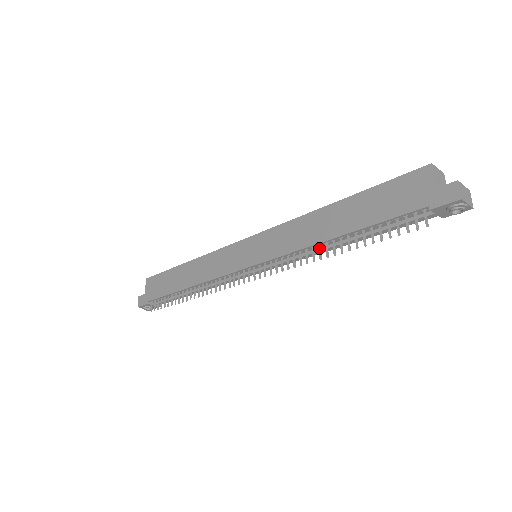
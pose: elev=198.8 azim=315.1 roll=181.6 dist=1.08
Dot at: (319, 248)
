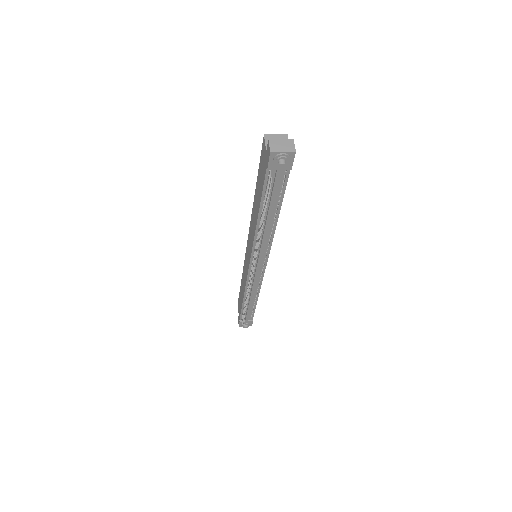
Dot at: (258, 232)
